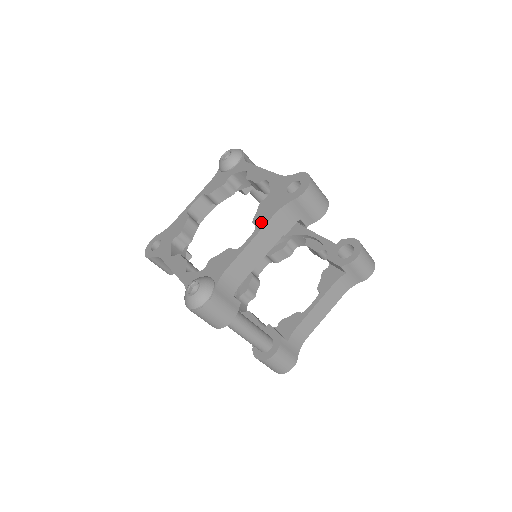
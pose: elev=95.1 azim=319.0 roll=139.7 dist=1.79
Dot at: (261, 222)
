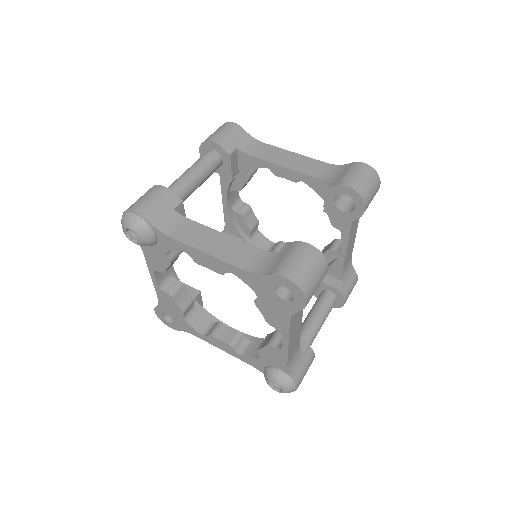
Dot at: (281, 328)
